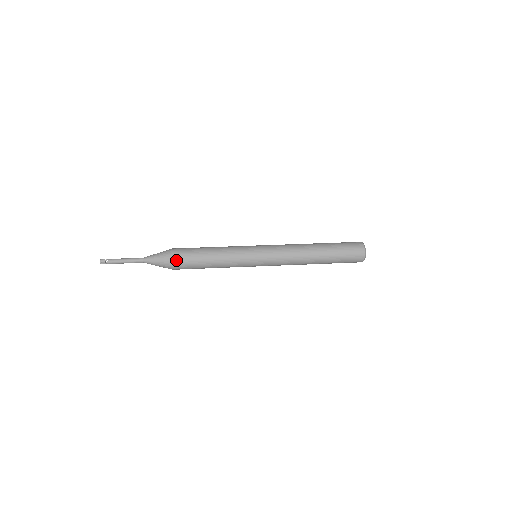
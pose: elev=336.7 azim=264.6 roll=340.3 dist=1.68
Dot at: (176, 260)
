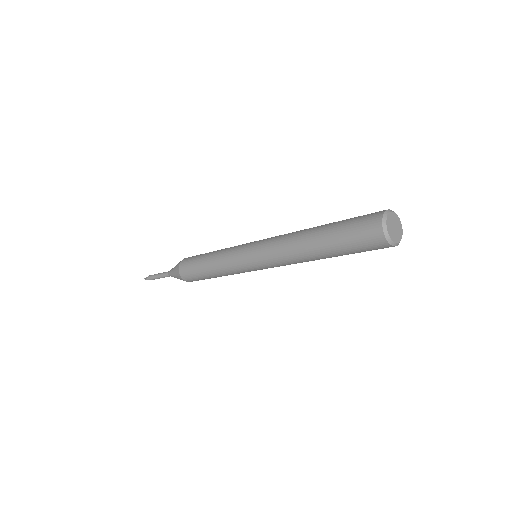
Dot at: occluded
